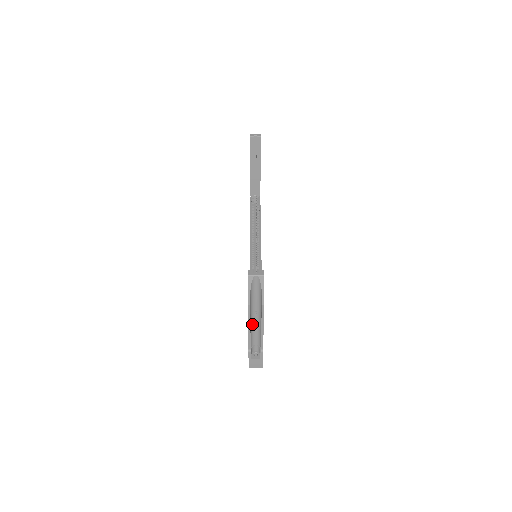
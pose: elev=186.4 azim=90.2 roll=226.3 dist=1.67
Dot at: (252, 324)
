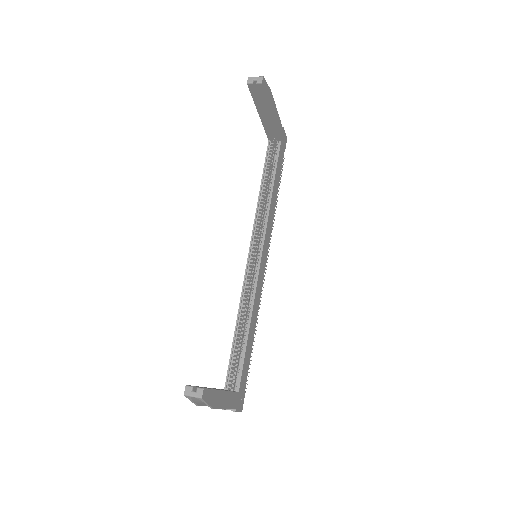
Dot at: occluded
